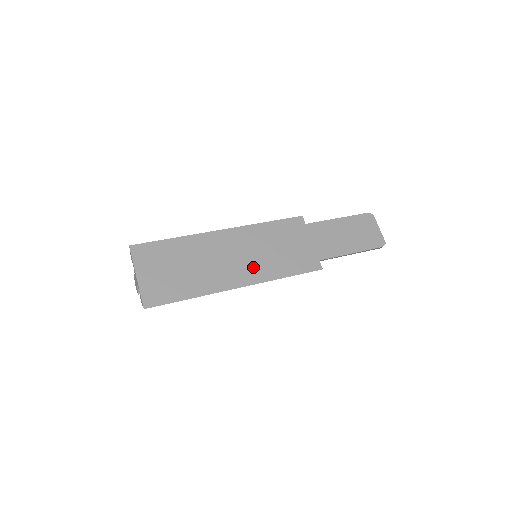
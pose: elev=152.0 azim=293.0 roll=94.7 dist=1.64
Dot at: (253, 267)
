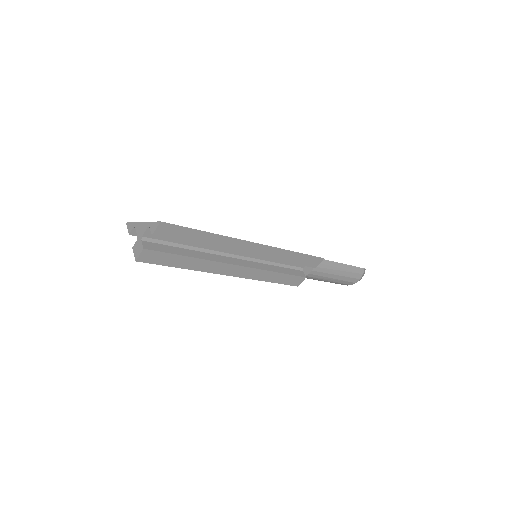
Dot at: occluded
